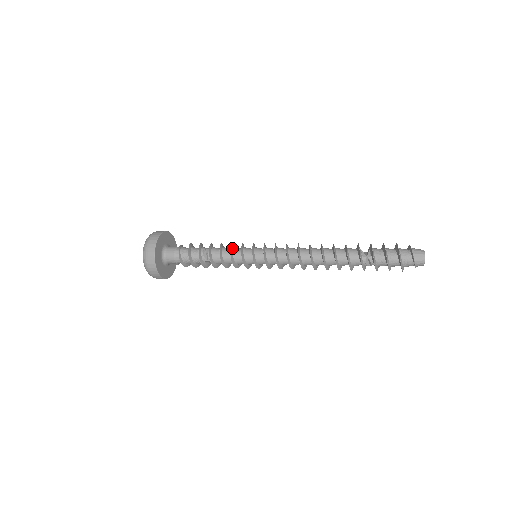
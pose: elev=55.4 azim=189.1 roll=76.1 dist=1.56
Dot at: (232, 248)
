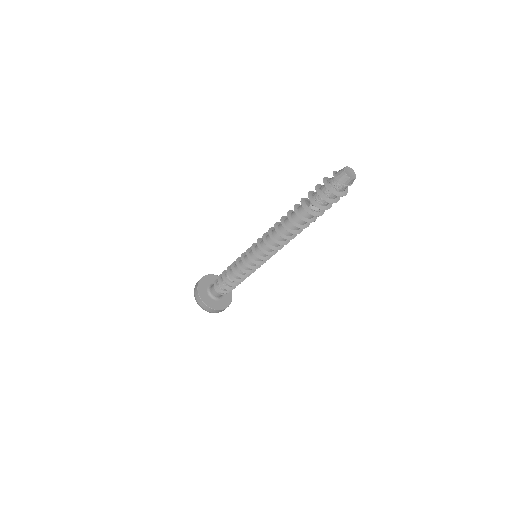
Dot at: (239, 261)
